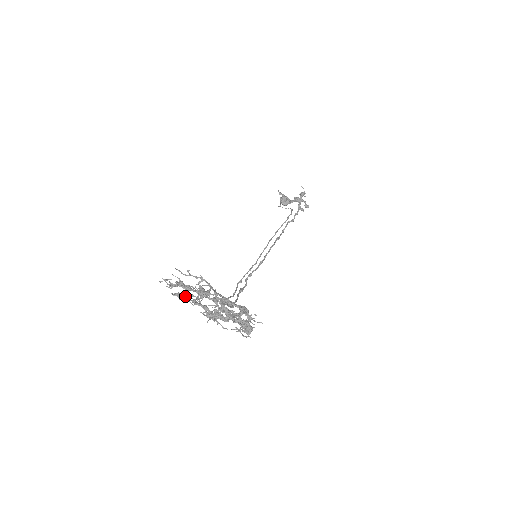
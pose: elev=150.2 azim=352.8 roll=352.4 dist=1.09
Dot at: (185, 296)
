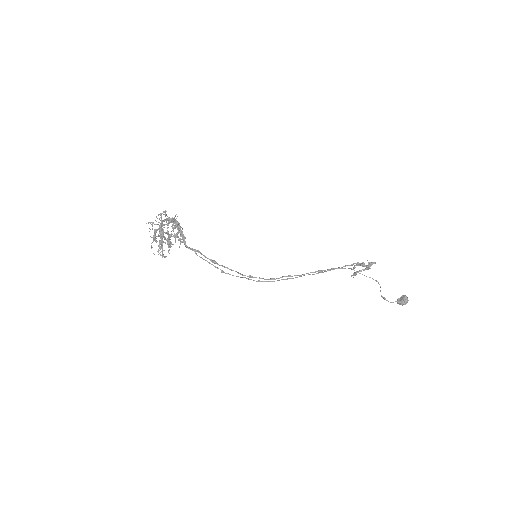
Dot at: (163, 250)
